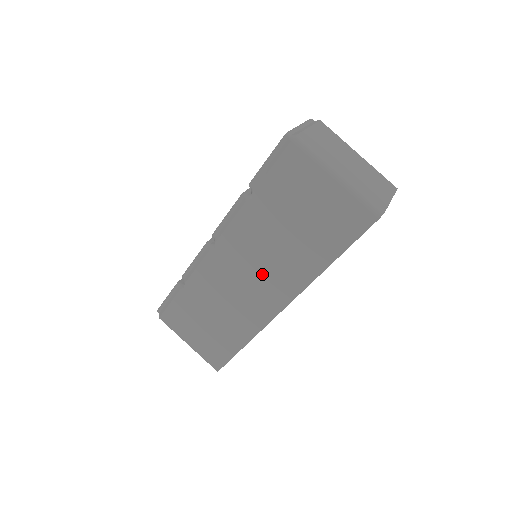
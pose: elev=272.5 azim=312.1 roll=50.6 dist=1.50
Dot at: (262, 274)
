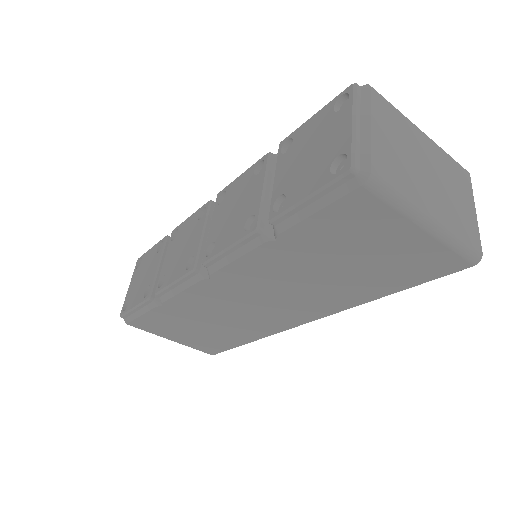
Dot at: (282, 300)
